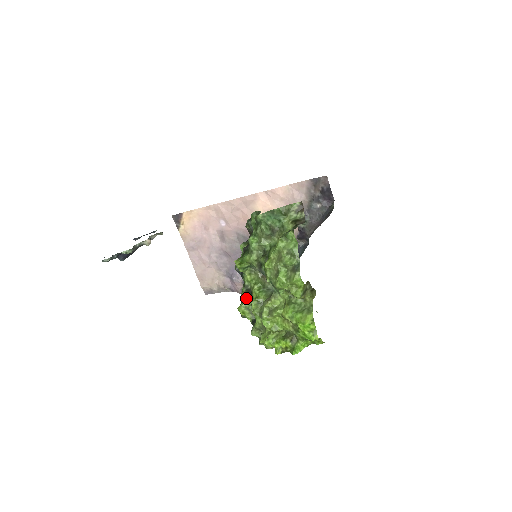
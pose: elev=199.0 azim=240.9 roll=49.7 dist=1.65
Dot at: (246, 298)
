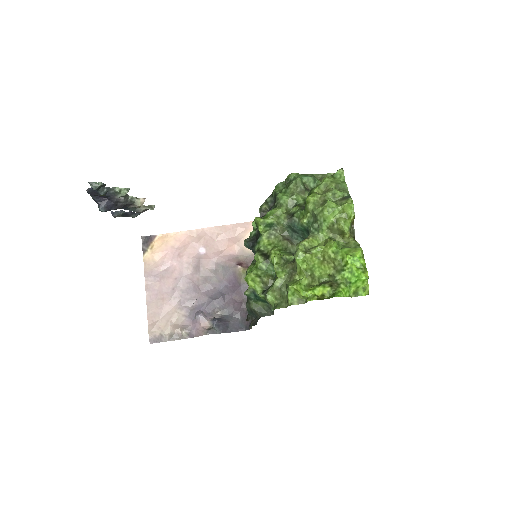
Dot at: (260, 263)
